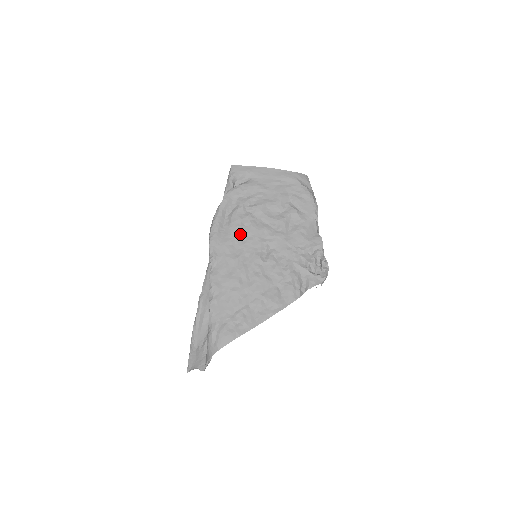
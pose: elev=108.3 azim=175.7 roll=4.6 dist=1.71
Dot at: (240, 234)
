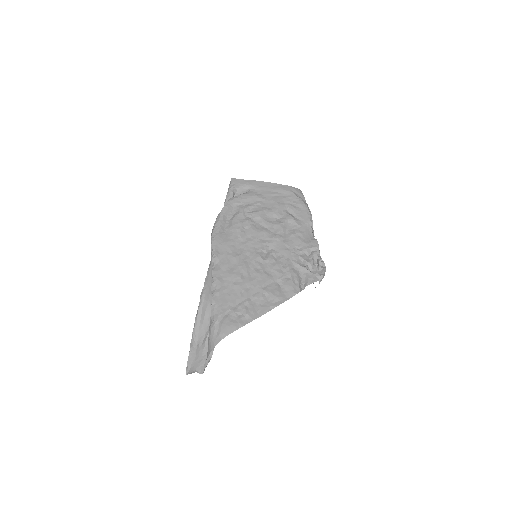
Dot at: (241, 235)
